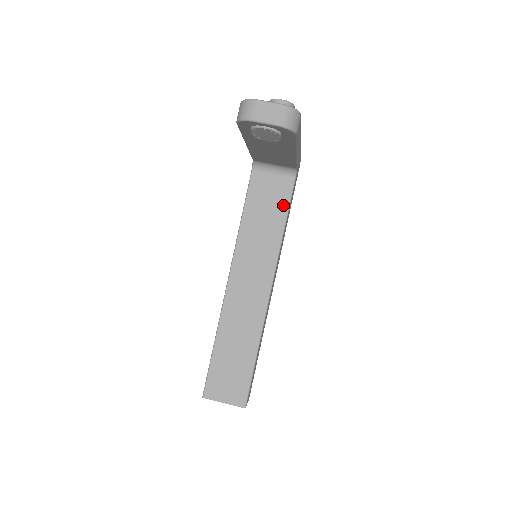
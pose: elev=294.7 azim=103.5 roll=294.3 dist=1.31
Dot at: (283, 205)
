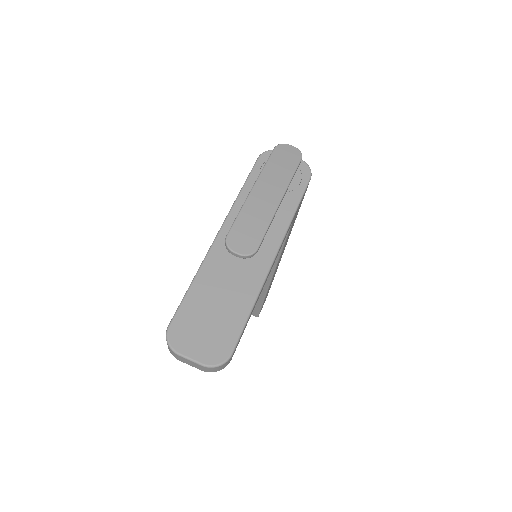
Dot at: occluded
